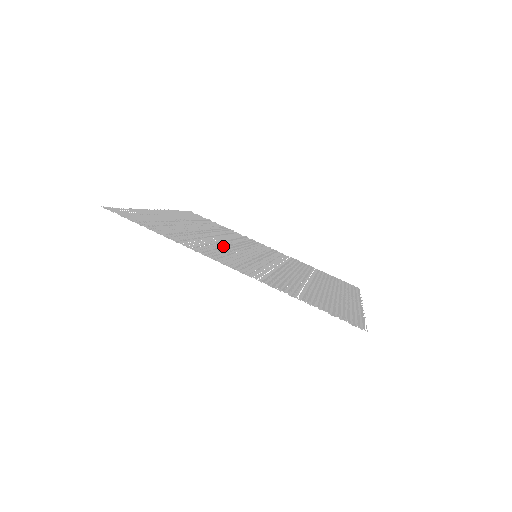
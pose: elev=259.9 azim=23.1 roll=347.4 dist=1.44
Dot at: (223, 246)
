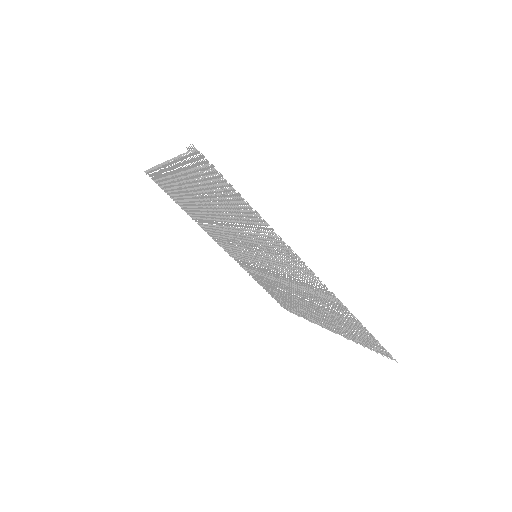
Dot at: (248, 237)
